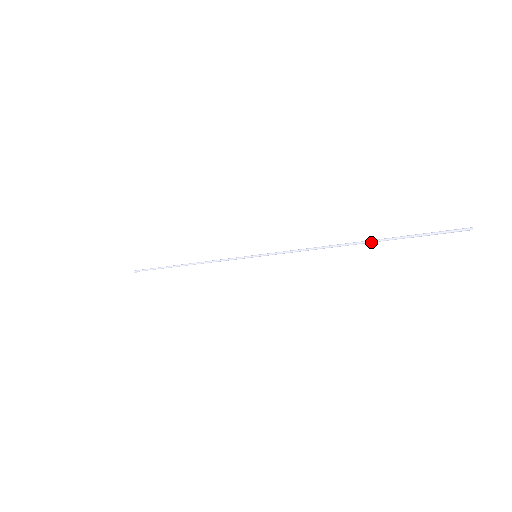
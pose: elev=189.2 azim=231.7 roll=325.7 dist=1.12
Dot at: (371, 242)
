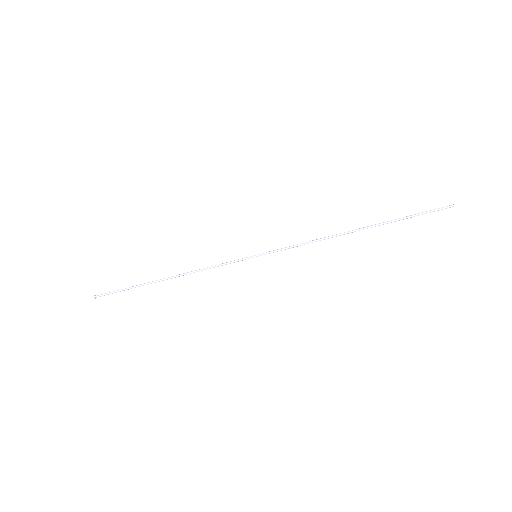
Dot at: (372, 226)
